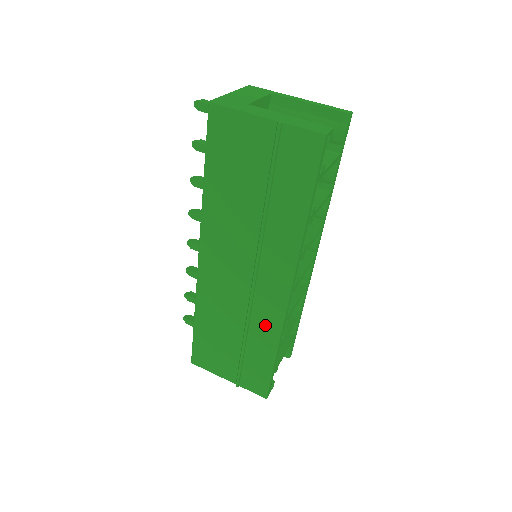
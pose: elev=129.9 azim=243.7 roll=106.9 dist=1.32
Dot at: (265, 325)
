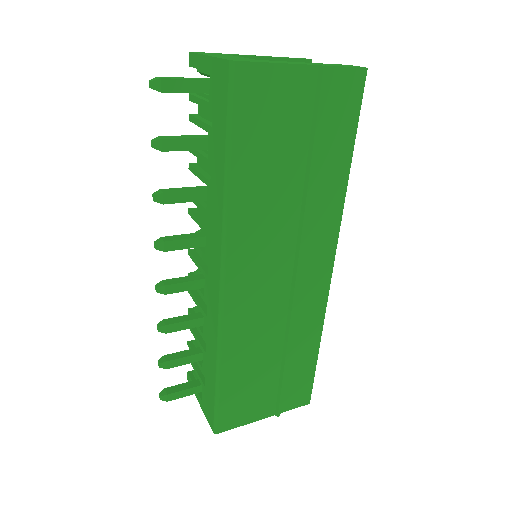
Dot at: (307, 319)
